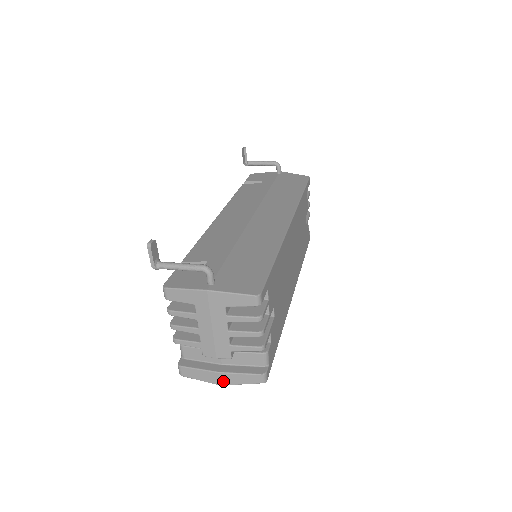
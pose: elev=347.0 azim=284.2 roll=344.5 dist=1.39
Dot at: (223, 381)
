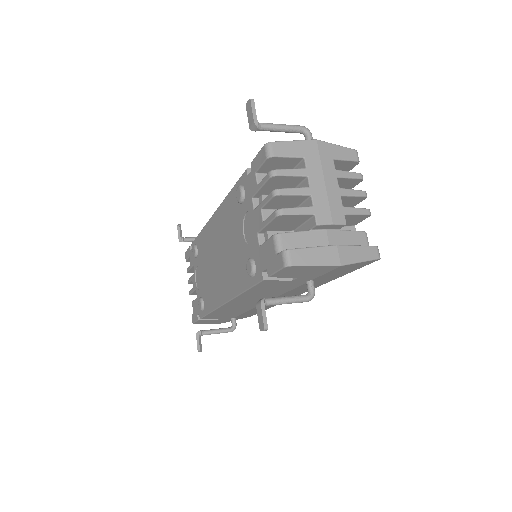
Dot at: (343, 258)
